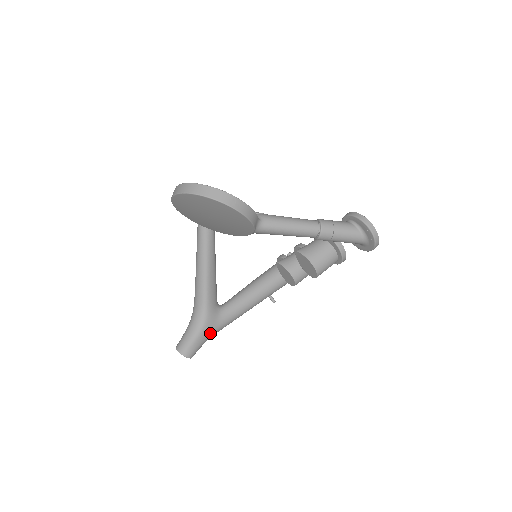
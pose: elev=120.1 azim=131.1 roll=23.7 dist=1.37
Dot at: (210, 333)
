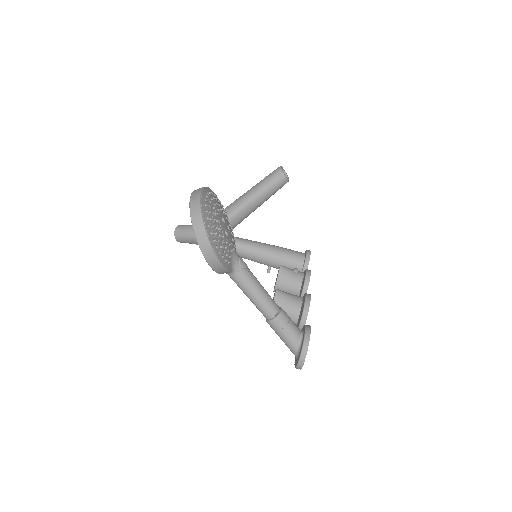
Dot at: occluded
